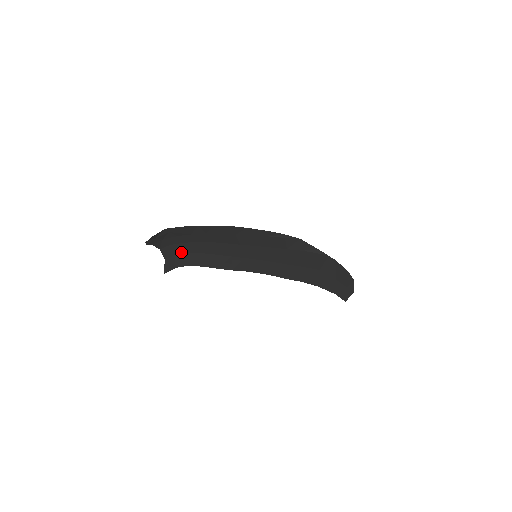
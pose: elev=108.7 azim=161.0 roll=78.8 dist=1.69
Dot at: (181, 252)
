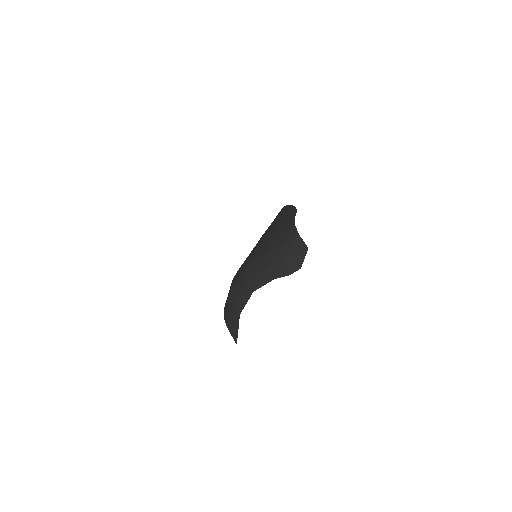
Dot at: (236, 294)
